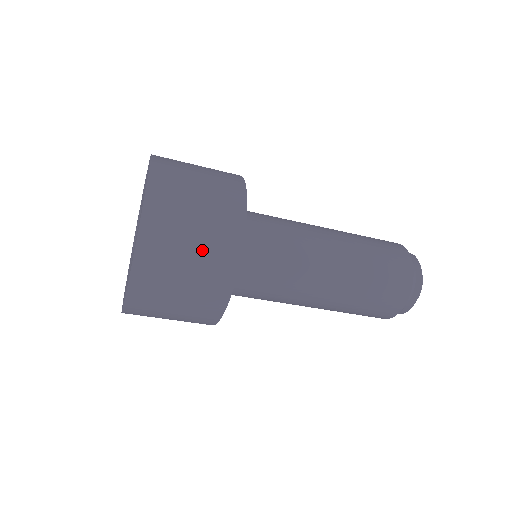
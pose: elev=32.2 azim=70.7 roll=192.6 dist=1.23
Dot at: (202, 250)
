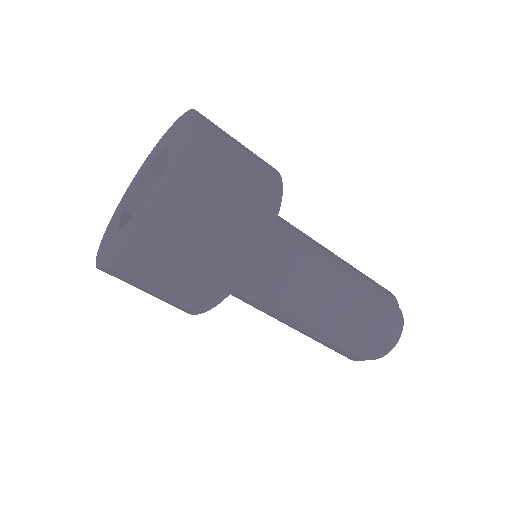
Dot at: (248, 149)
